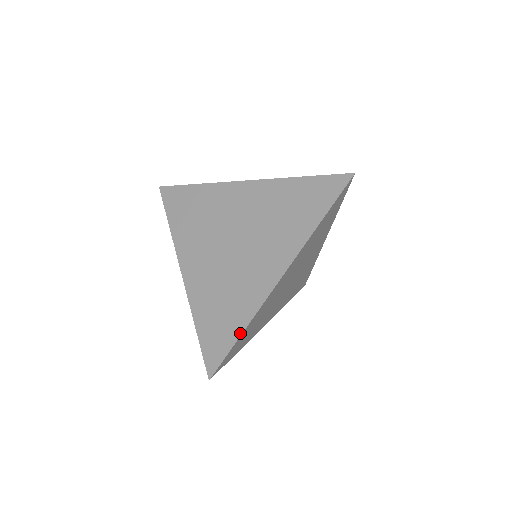
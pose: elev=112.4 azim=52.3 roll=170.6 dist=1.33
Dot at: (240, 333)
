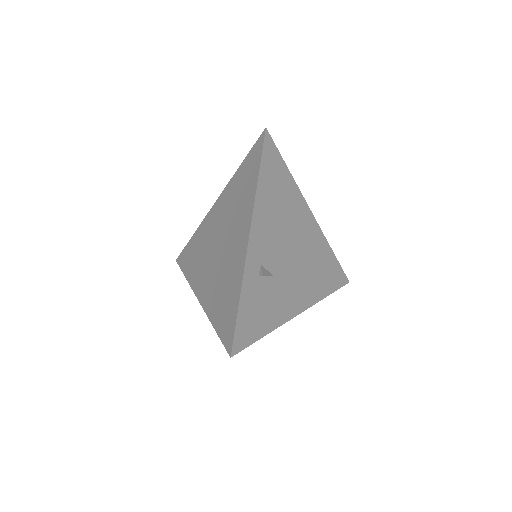
Dot at: (185, 275)
